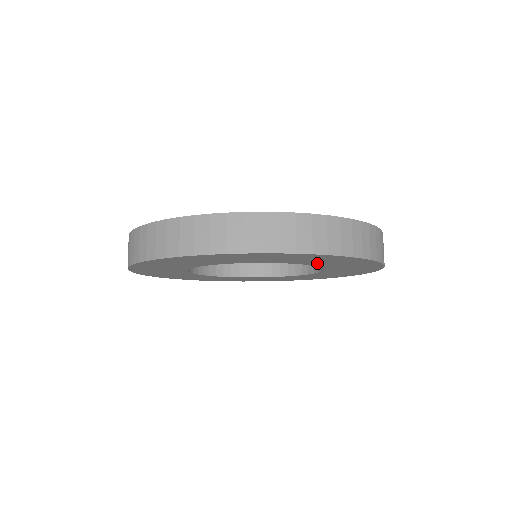
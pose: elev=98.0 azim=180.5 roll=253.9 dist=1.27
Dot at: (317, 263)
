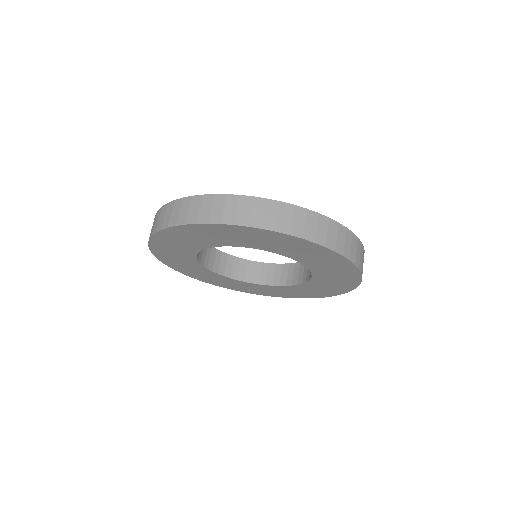
Dot at: (247, 243)
